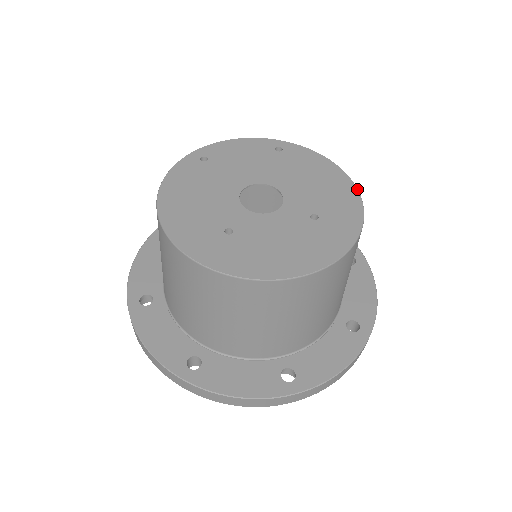
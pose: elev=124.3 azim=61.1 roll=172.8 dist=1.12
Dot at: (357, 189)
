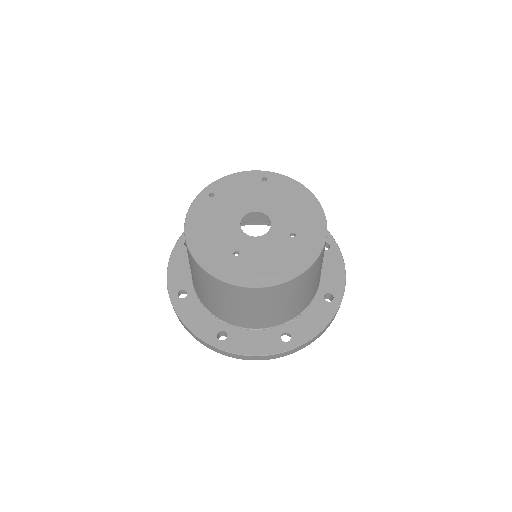
Dot at: (322, 208)
